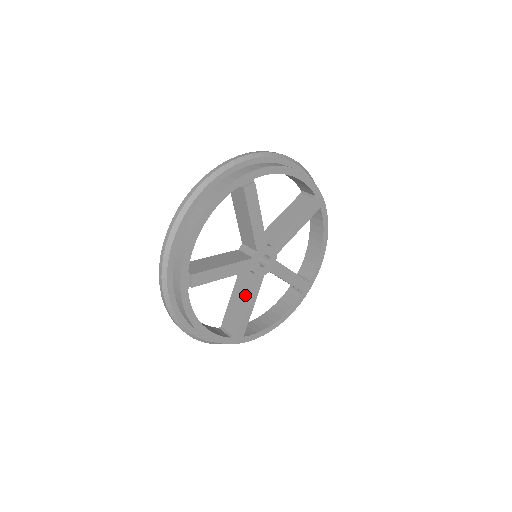
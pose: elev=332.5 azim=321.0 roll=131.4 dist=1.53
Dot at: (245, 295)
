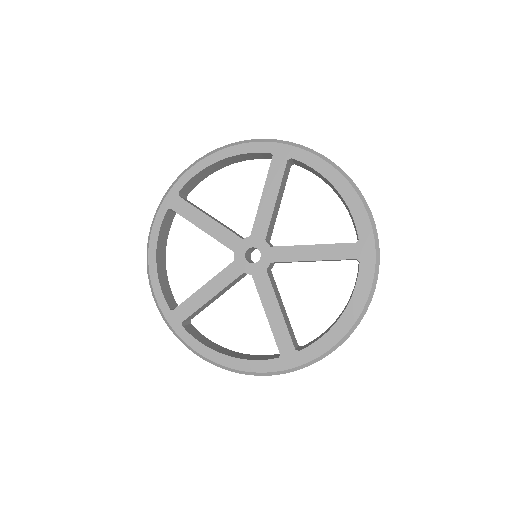
Dot at: (213, 278)
